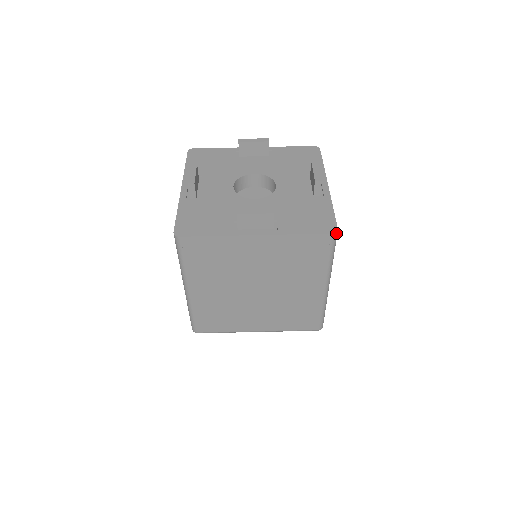
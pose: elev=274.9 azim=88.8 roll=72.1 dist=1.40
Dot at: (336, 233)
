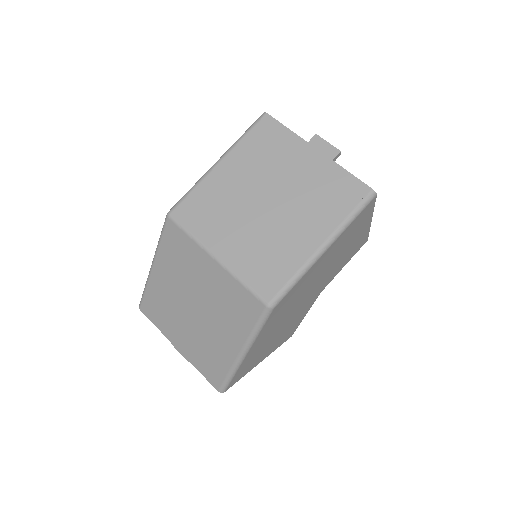
Dot at: (374, 193)
